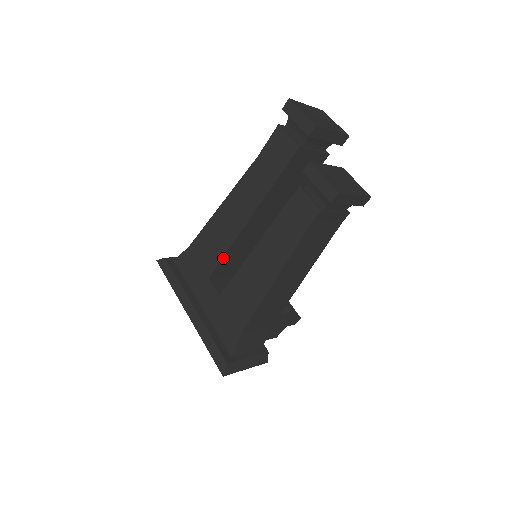
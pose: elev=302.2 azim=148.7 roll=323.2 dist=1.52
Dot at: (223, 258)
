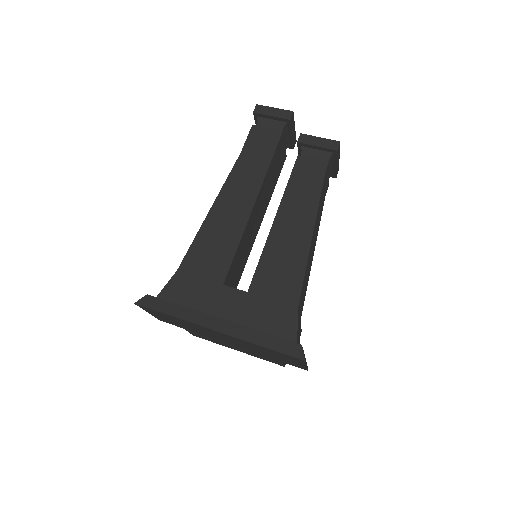
Dot at: (235, 254)
